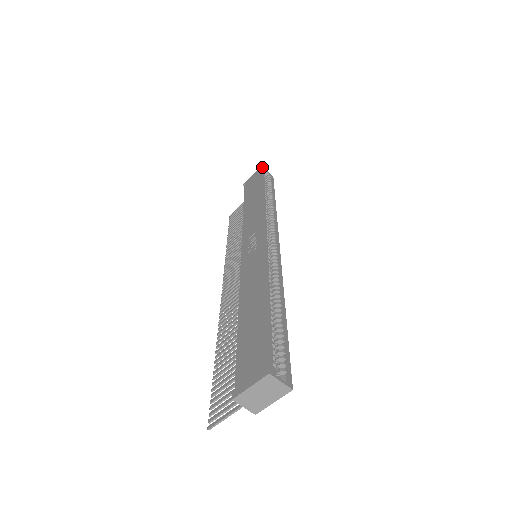
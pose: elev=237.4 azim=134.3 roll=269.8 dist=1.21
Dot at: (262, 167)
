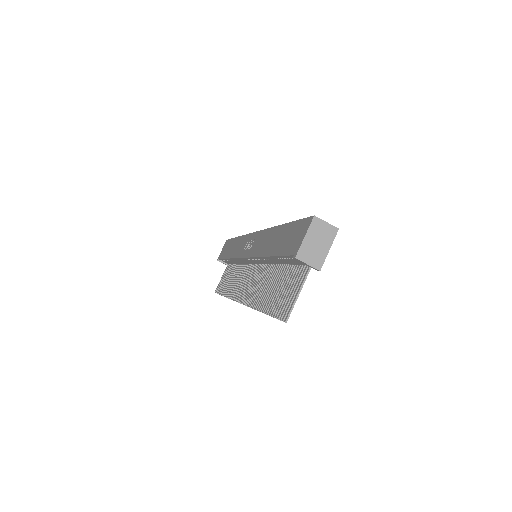
Dot at: occluded
